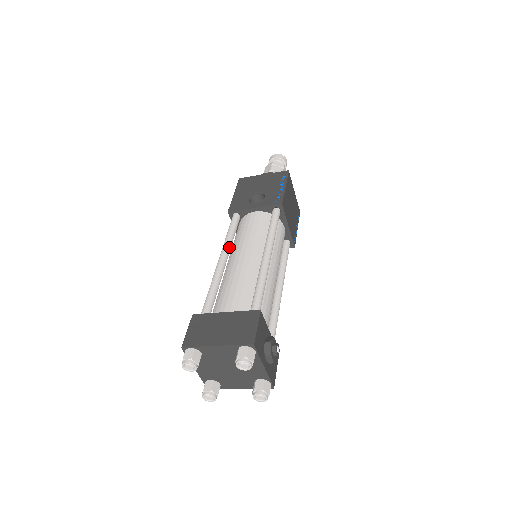
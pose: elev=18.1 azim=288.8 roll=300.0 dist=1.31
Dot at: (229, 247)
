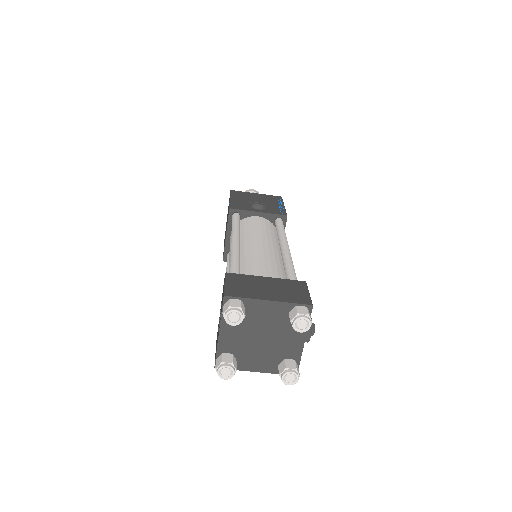
Dot at: occluded
